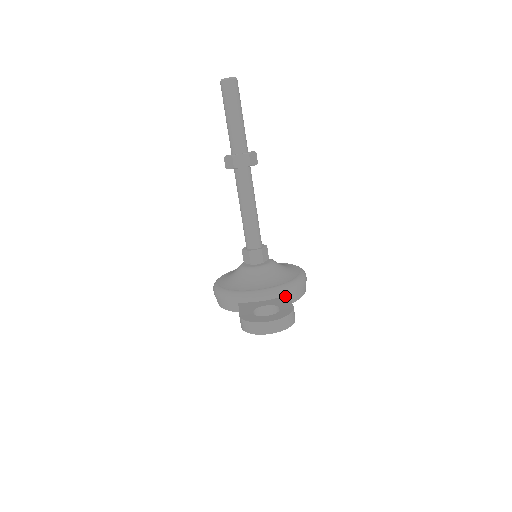
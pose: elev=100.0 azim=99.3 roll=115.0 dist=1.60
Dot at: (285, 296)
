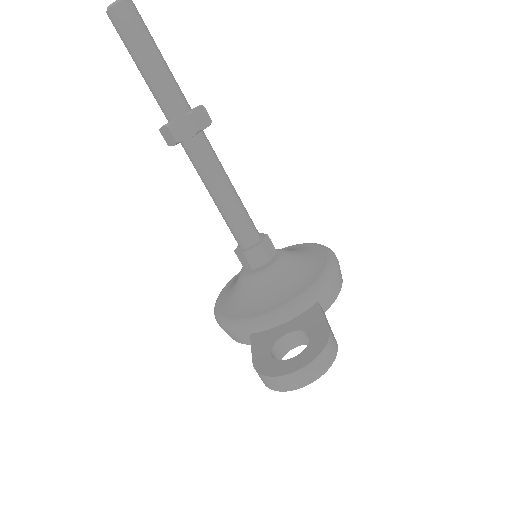
Dot at: (313, 307)
